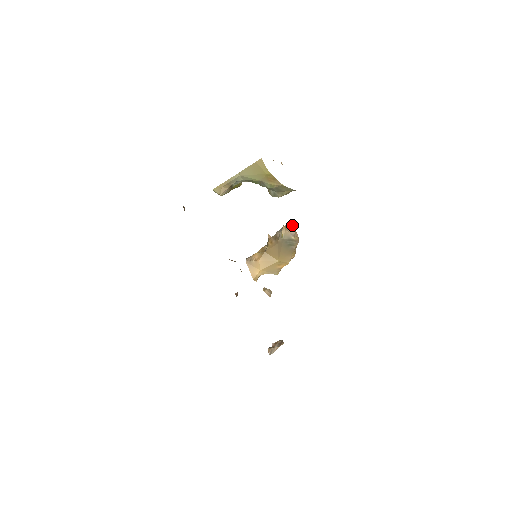
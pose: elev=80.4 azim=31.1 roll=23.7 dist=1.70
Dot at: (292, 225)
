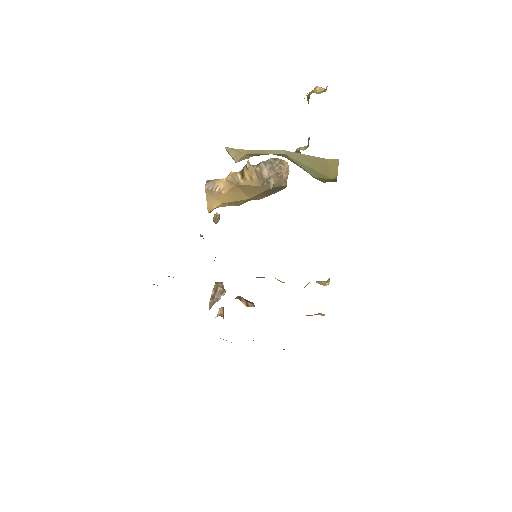
Dot at: (288, 165)
